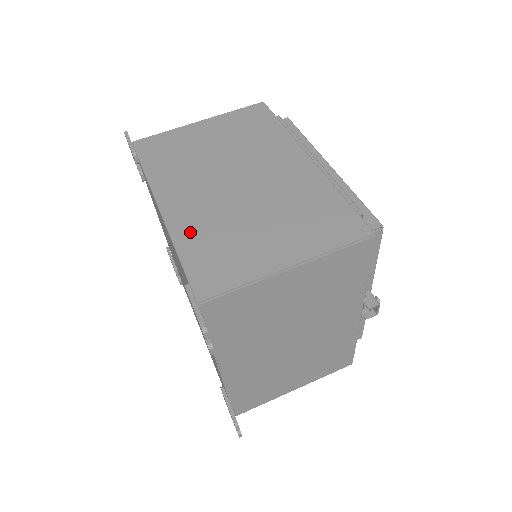
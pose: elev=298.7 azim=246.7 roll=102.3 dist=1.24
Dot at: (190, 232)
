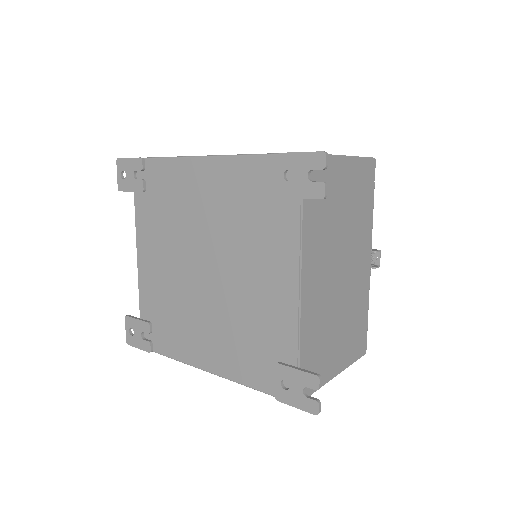
Dot at: occluded
